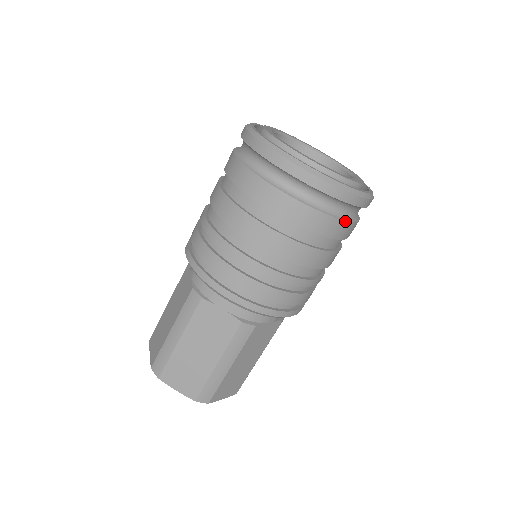
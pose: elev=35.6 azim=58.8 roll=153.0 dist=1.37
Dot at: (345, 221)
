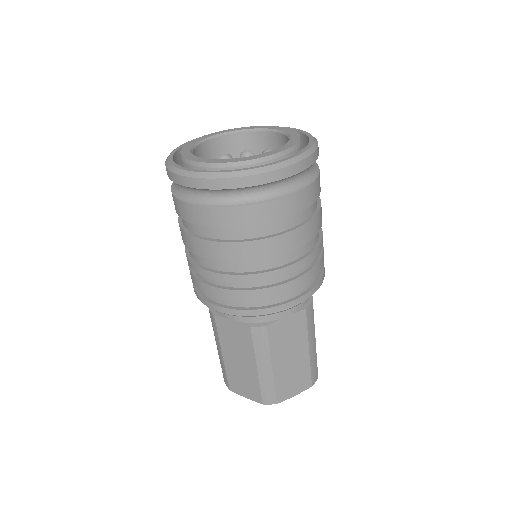
Dot at: (272, 201)
